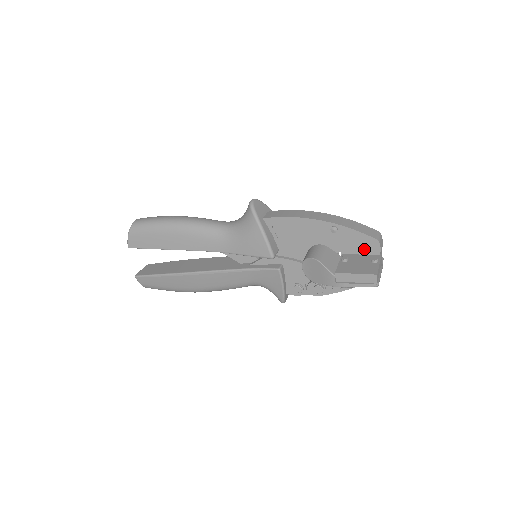
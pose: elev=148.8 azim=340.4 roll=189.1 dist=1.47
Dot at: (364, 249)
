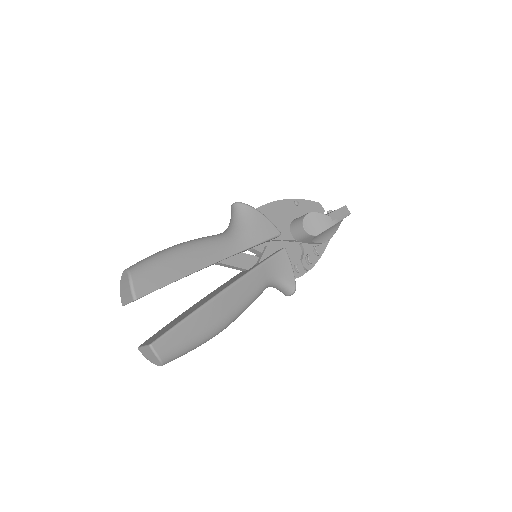
Dot at: occluded
